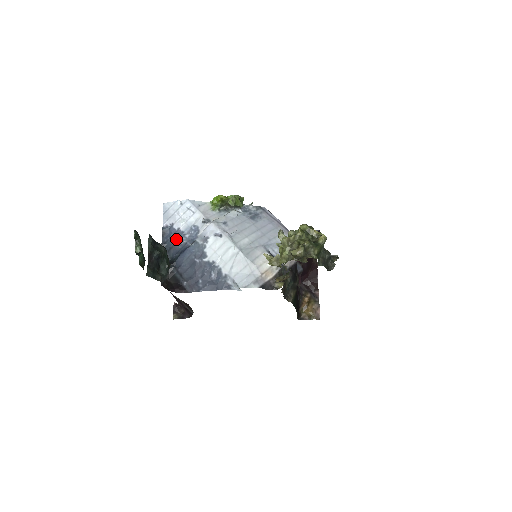
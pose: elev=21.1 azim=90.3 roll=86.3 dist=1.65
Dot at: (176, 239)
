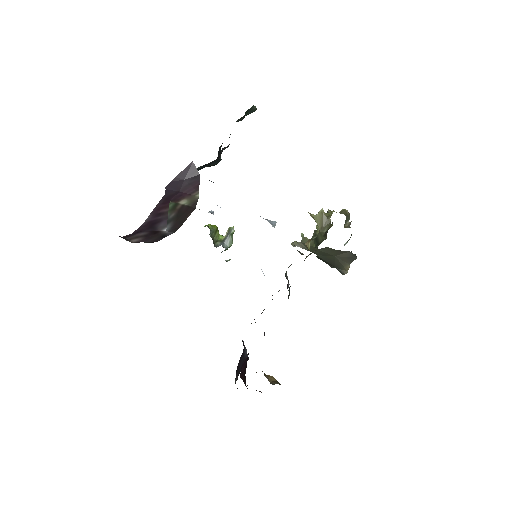
Dot at: occluded
